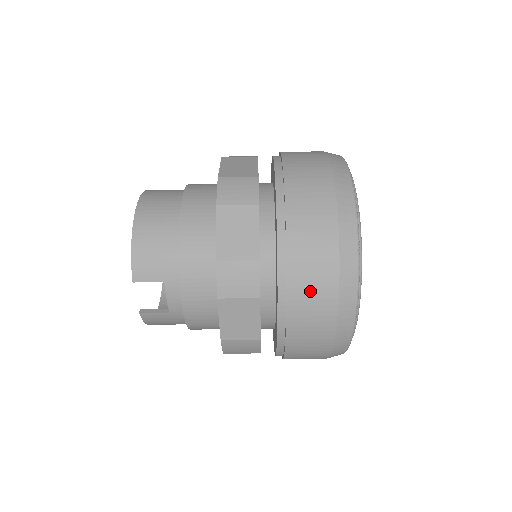
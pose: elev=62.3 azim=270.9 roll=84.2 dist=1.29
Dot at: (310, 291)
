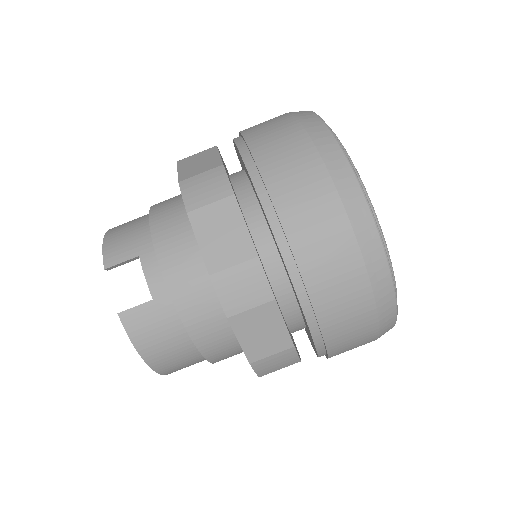
Dot at: (285, 162)
